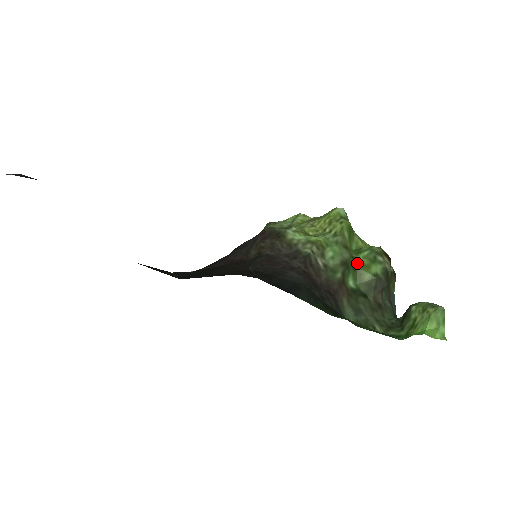
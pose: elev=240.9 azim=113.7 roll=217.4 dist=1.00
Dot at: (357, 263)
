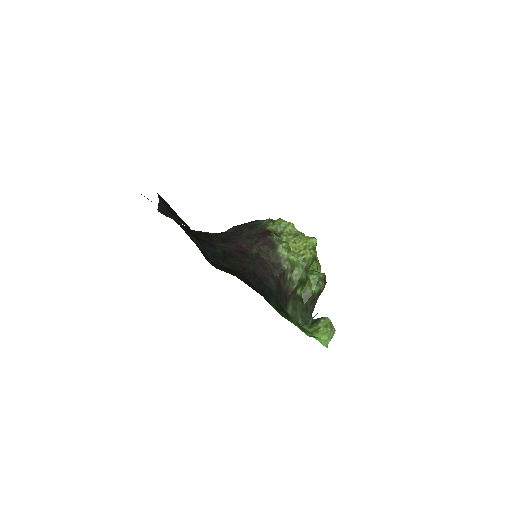
Dot at: (307, 282)
